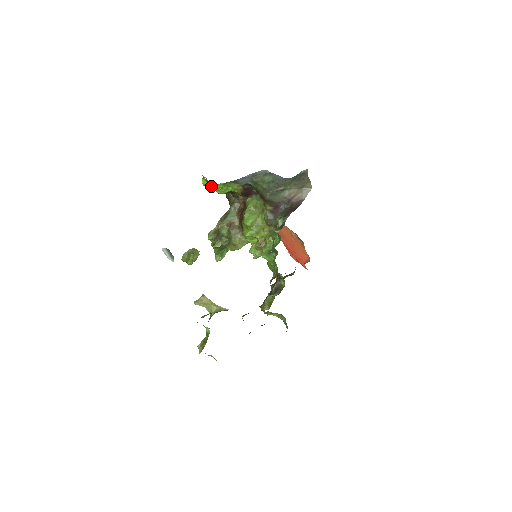
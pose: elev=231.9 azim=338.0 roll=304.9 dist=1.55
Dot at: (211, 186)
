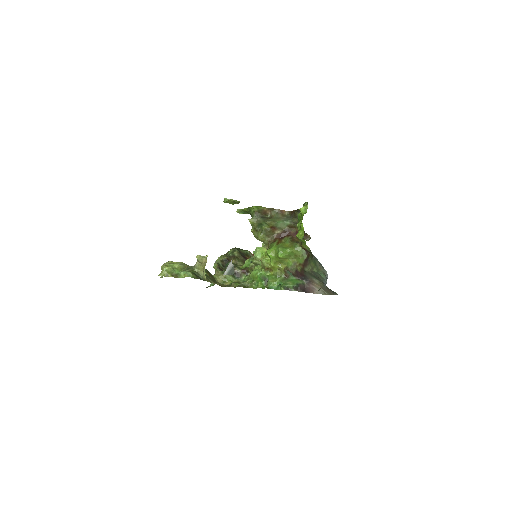
Dot at: (301, 226)
